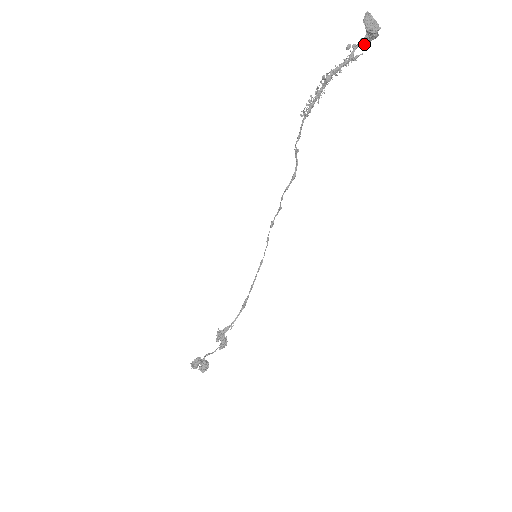
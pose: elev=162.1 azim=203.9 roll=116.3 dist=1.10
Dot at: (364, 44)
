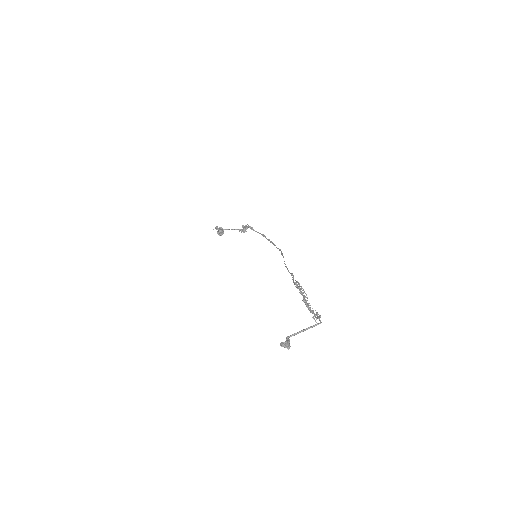
Dot at: (287, 338)
